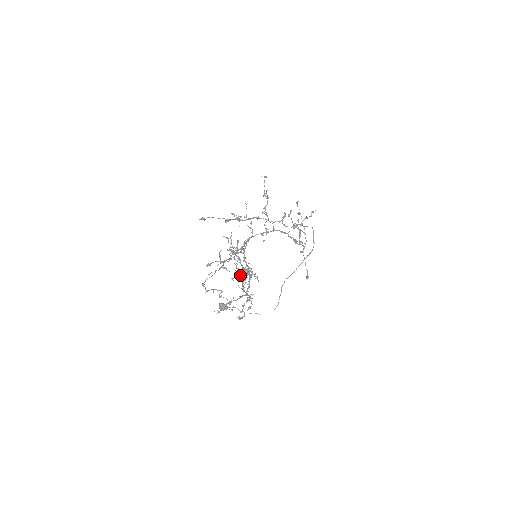
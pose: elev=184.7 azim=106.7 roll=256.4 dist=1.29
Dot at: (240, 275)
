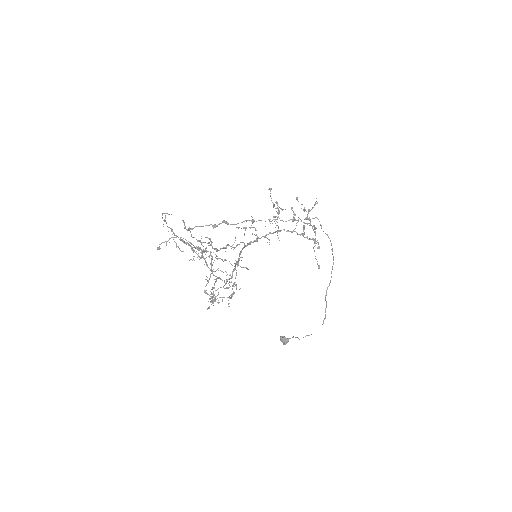
Dot at: occluded
